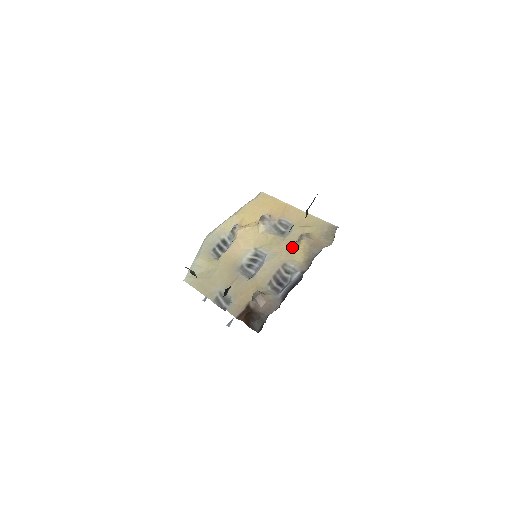
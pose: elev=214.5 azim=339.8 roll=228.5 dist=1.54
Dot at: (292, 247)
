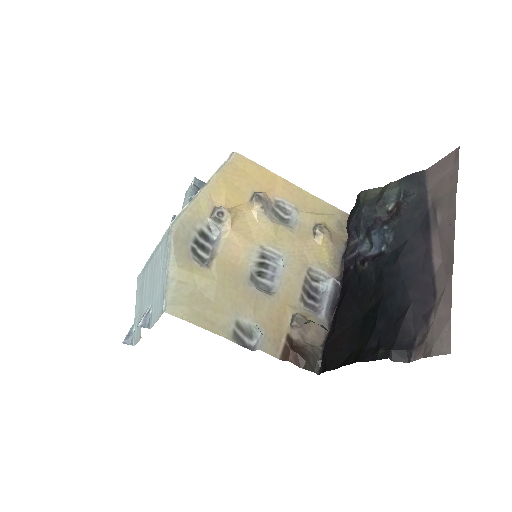
Dot at: (311, 244)
